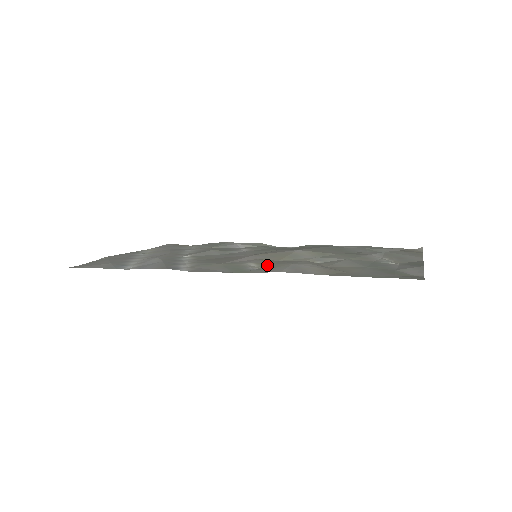
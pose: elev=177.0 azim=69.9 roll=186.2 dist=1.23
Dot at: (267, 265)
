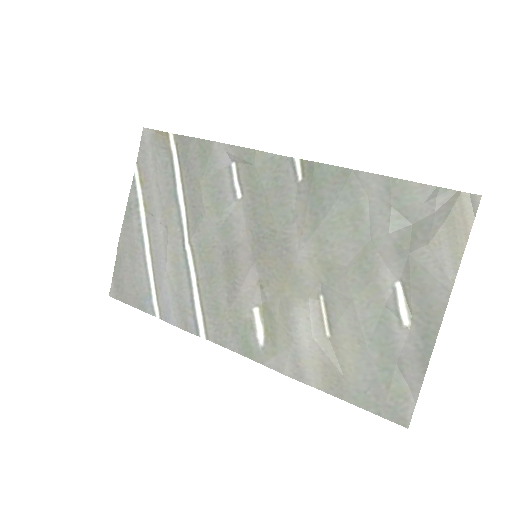
Dot at: (270, 324)
